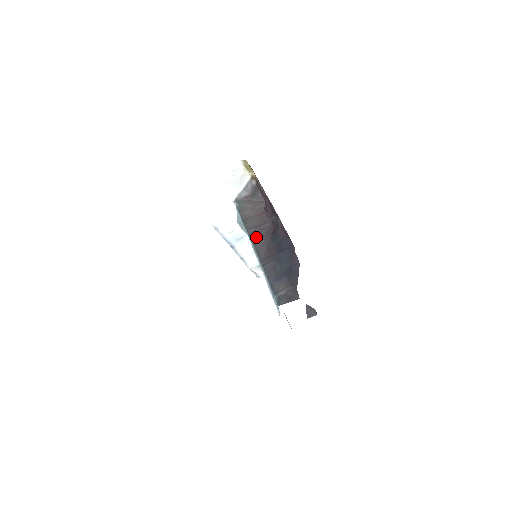
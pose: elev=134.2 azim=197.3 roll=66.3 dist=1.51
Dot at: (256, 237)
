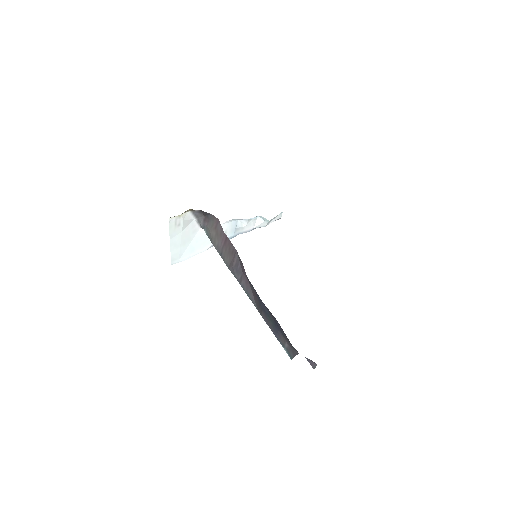
Dot at: (238, 277)
